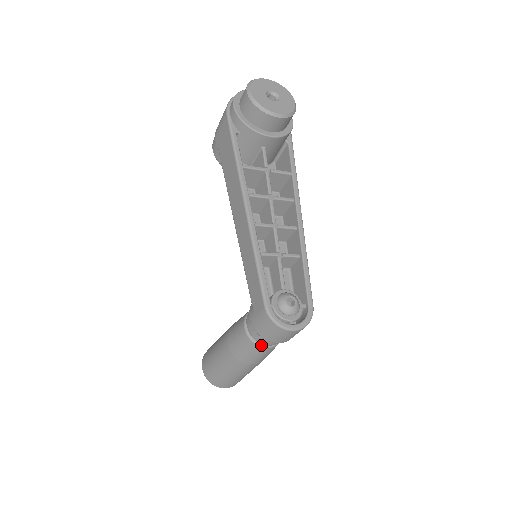
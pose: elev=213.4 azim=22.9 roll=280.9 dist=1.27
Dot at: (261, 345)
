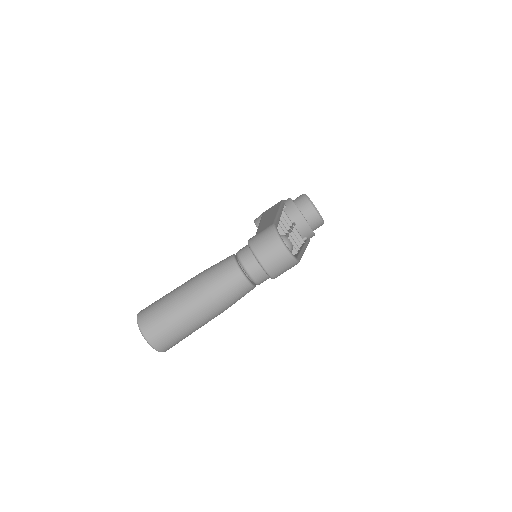
Dot at: (240, 267)
